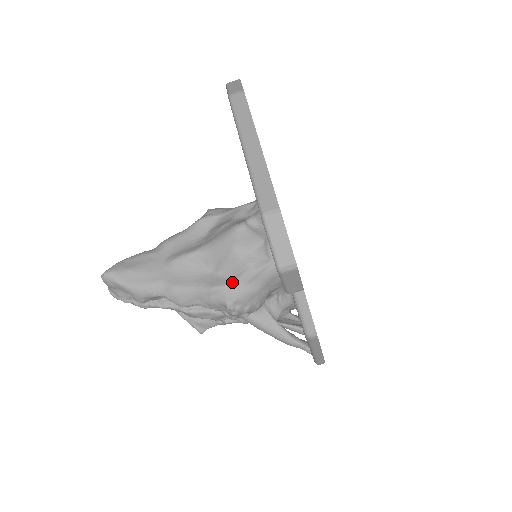
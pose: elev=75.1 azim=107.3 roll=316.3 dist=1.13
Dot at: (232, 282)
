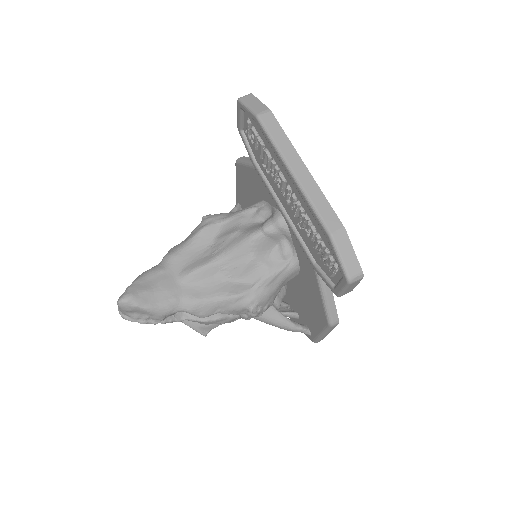
Dot at: (253, 287)
